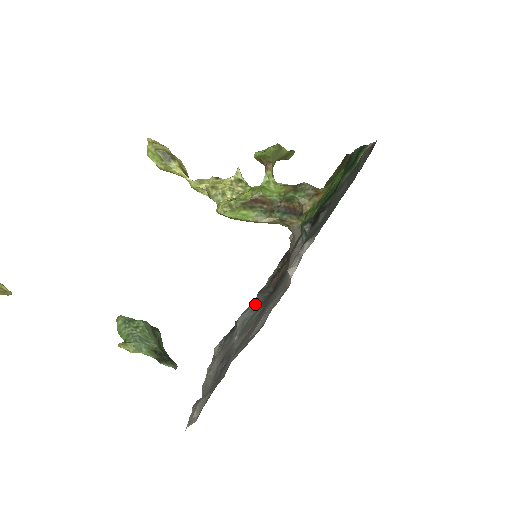
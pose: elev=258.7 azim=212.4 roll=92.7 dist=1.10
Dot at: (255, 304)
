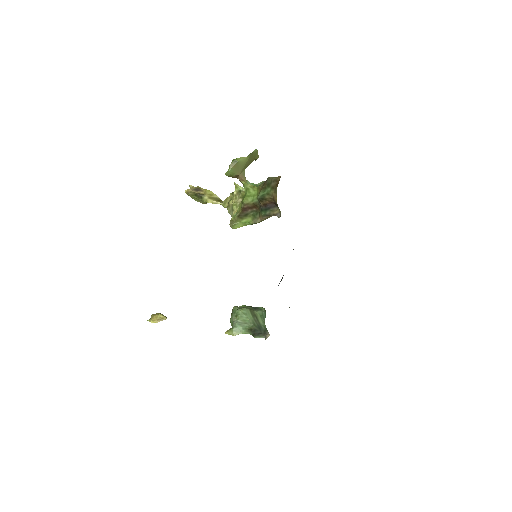
Dot at: occluded
